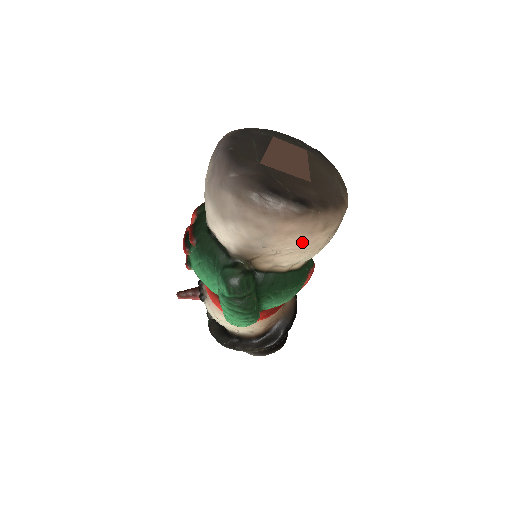
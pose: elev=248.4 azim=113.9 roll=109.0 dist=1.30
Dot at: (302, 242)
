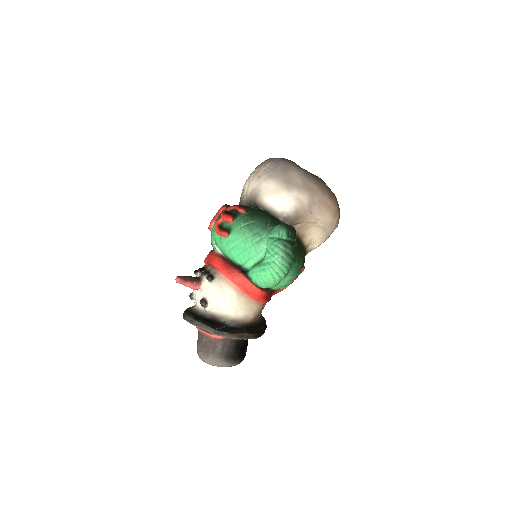
Dot at: (329, 220)
